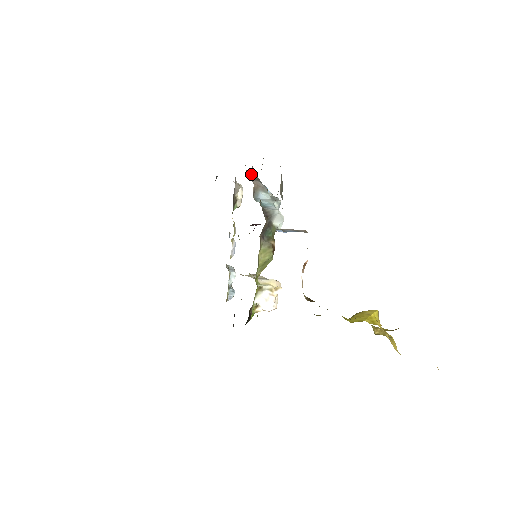
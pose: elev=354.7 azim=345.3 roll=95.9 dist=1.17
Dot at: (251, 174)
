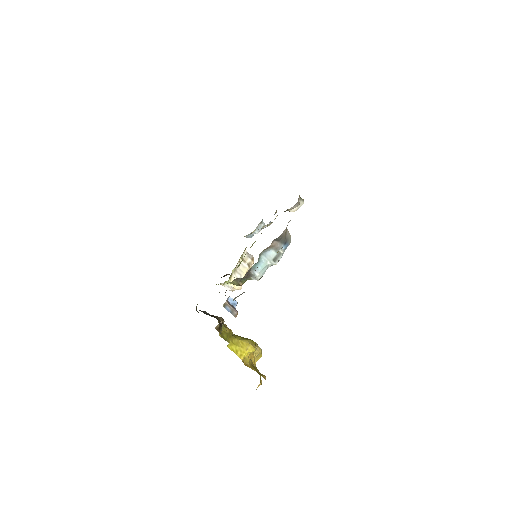
Dot at: (276, 239)
